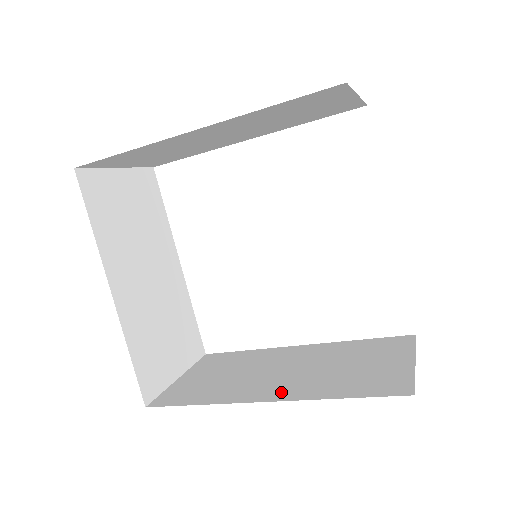
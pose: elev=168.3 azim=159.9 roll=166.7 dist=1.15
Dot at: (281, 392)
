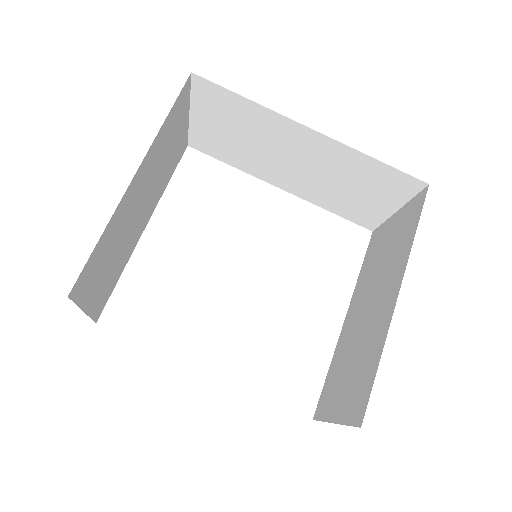
Dot at: occluded
